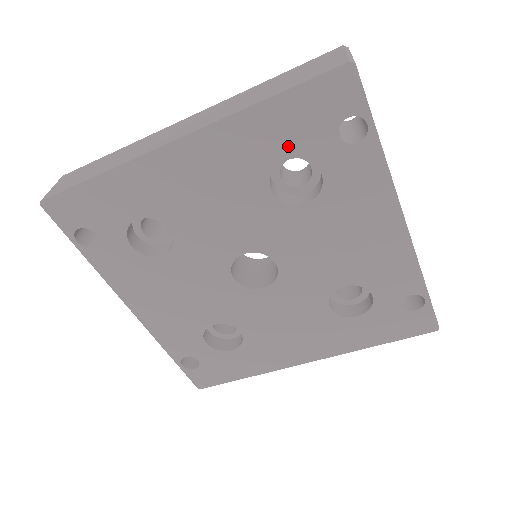
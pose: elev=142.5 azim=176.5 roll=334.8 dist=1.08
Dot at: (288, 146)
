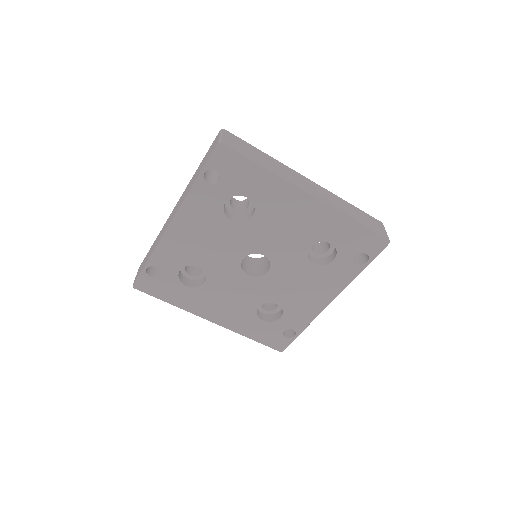
Dot at: (339, 241)
